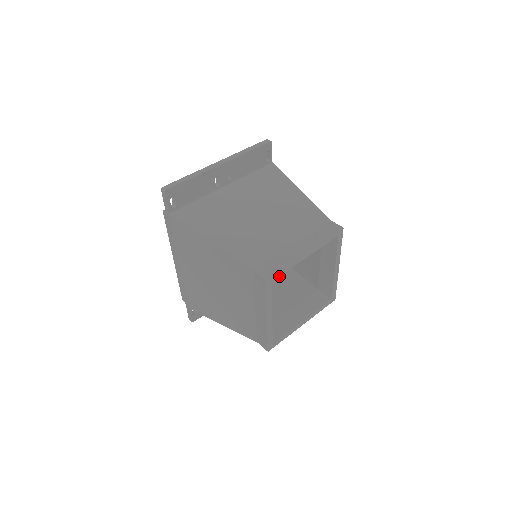
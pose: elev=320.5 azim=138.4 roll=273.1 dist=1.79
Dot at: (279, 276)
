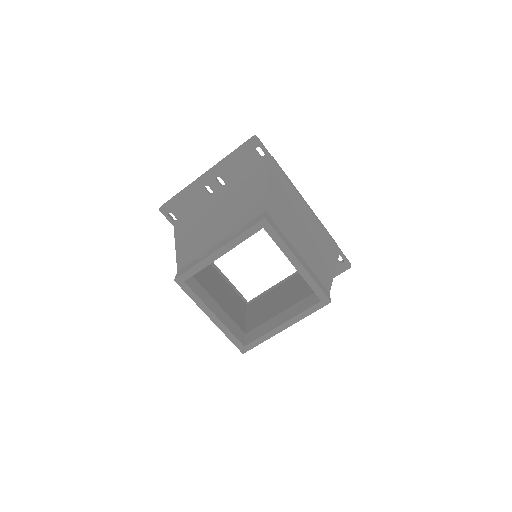
Dot at: occluded
